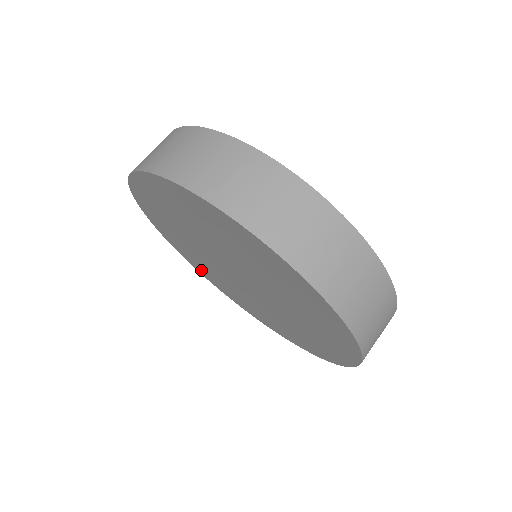
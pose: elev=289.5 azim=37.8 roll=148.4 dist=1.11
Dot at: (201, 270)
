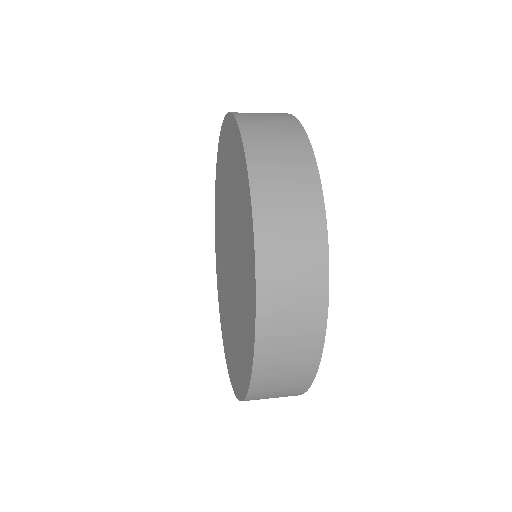
Dot at: (222, 316)
